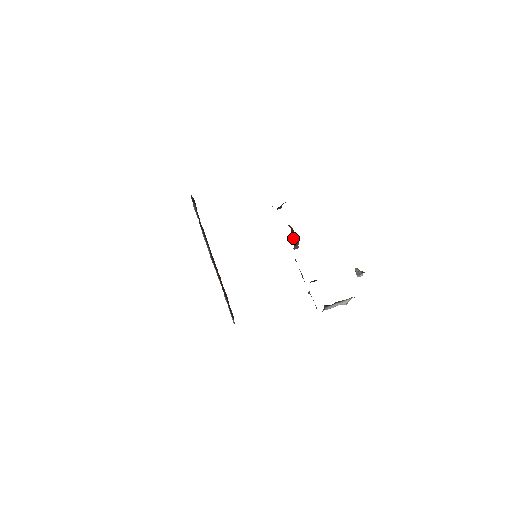
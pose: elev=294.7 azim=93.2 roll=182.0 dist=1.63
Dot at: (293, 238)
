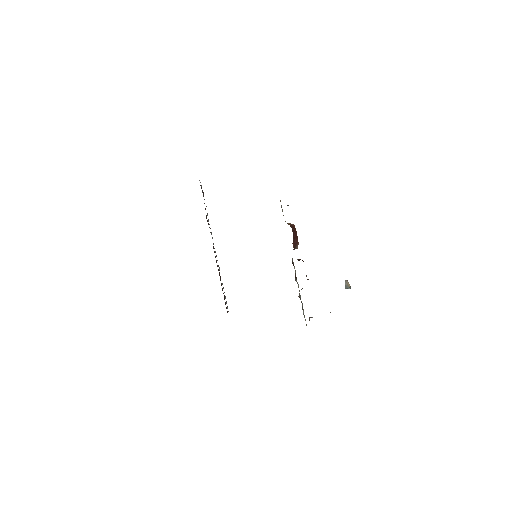
Dot at: (294, 243)
